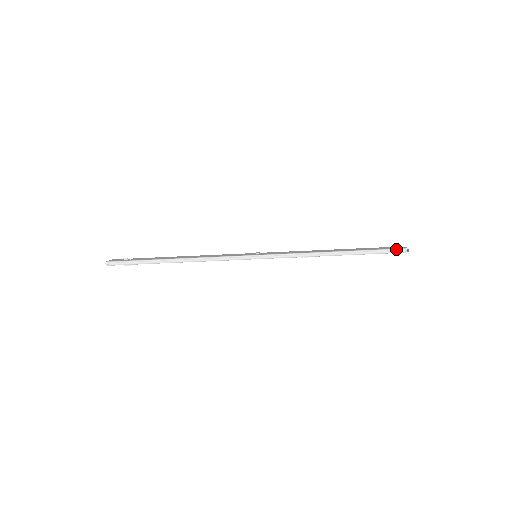
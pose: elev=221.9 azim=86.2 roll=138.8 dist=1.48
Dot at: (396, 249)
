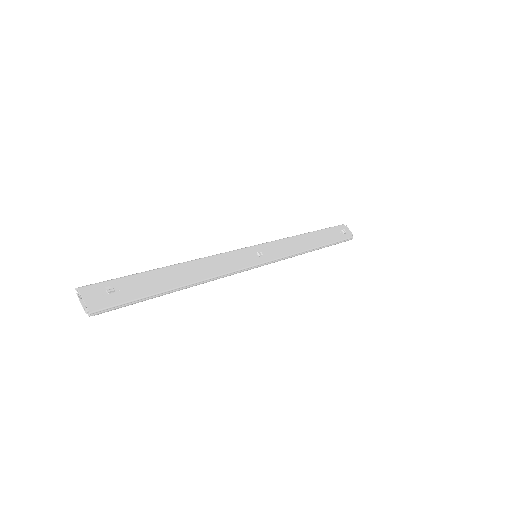
Dot at: (349, 239)
